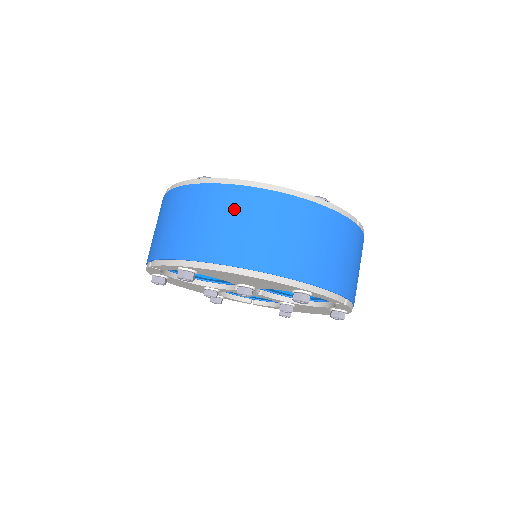
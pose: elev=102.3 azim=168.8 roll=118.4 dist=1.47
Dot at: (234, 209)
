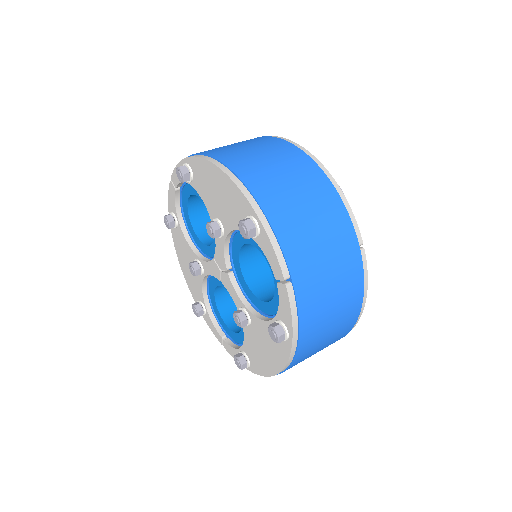
Dot at: (259, 143)
